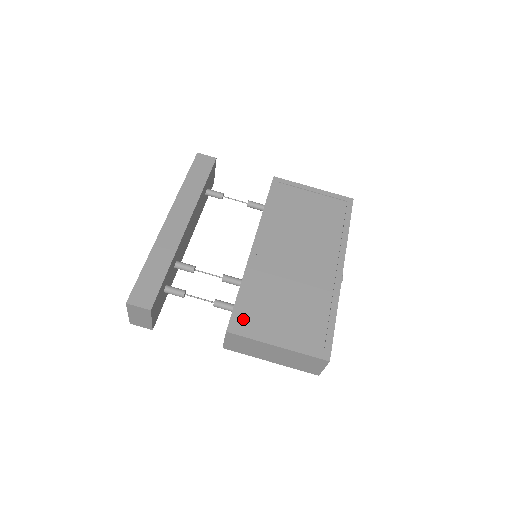
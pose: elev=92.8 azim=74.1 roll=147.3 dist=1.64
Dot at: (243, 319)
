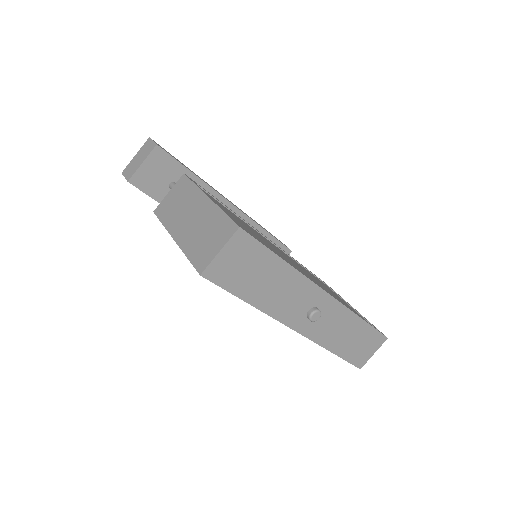
Dot at: (205, 192)
